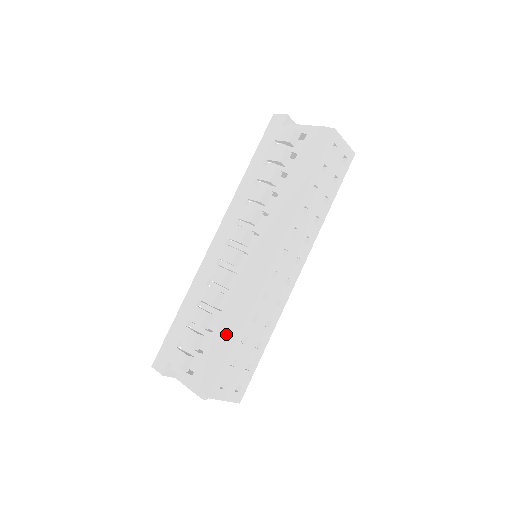
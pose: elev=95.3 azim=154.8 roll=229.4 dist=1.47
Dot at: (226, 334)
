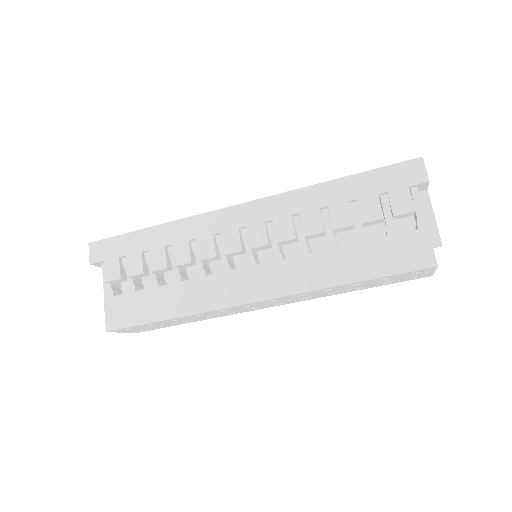
Dot at: (163, 305)
